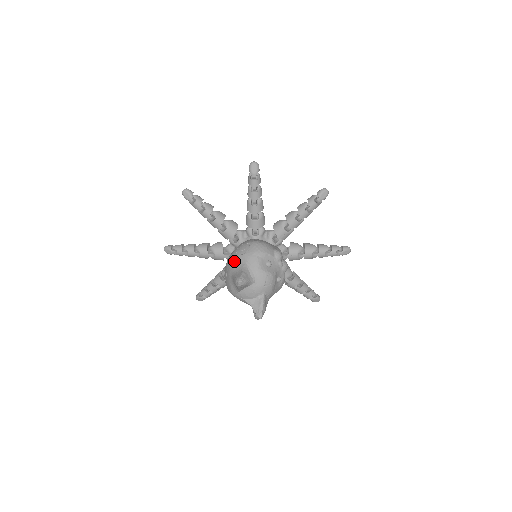
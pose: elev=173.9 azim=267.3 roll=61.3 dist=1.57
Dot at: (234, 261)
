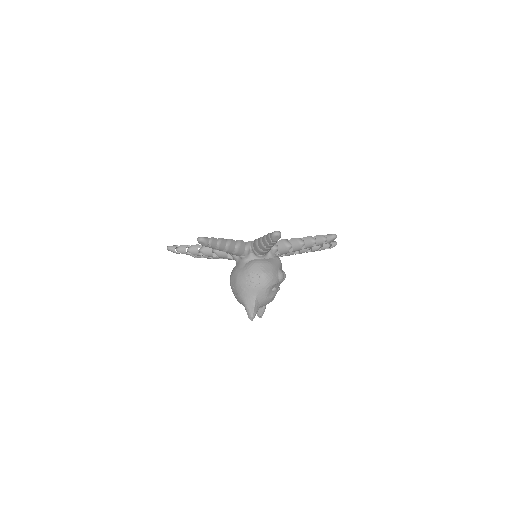
Dot at: (245, 291)
